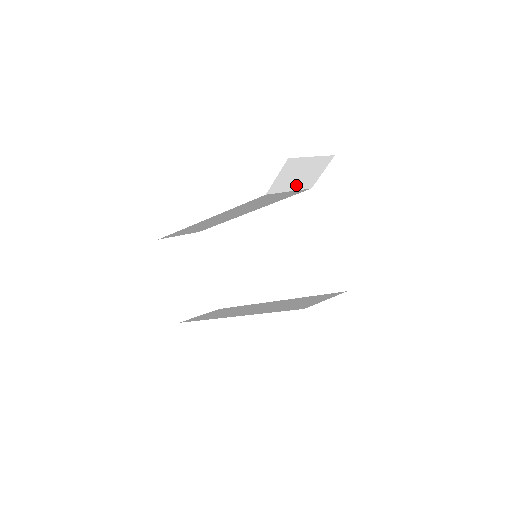
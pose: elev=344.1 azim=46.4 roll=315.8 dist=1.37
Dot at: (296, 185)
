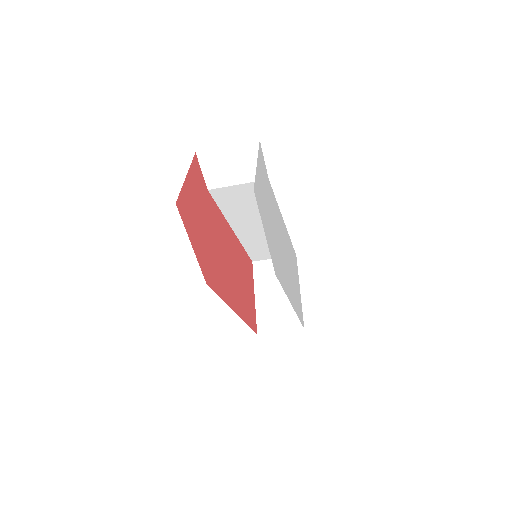
Dot at: (240, 177)
